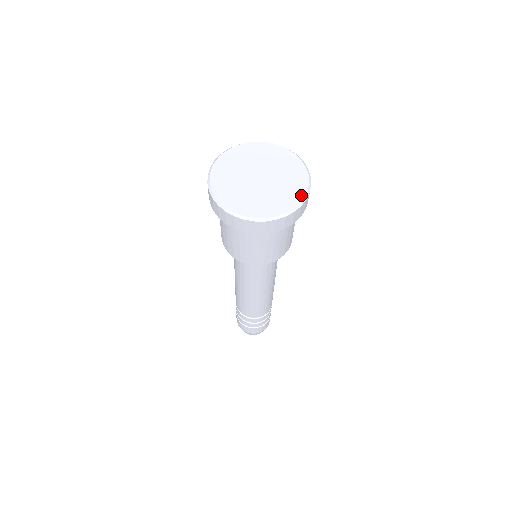
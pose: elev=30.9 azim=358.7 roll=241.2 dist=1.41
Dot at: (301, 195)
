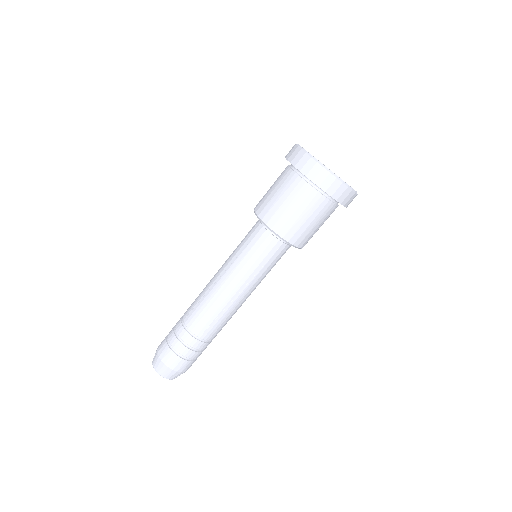
Dot at: occluded
